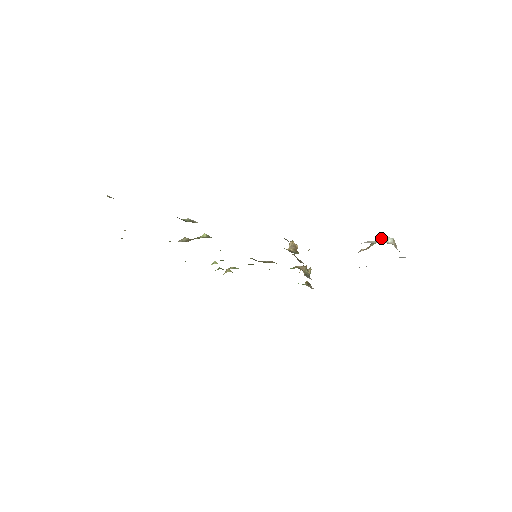
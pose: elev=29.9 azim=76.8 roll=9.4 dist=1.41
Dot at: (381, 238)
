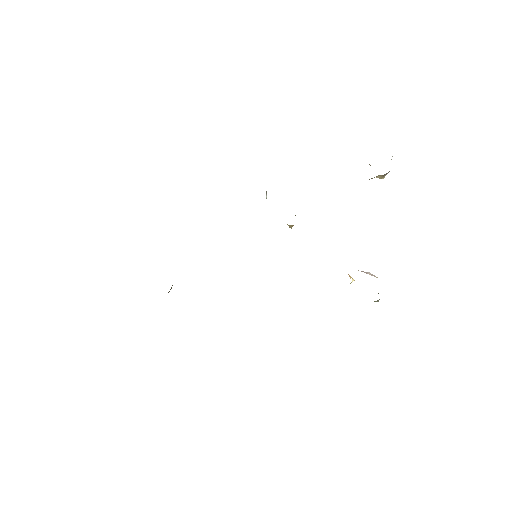
Dot at: occluded
